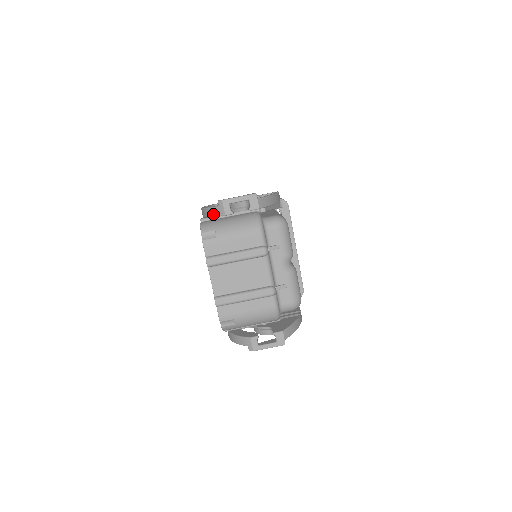
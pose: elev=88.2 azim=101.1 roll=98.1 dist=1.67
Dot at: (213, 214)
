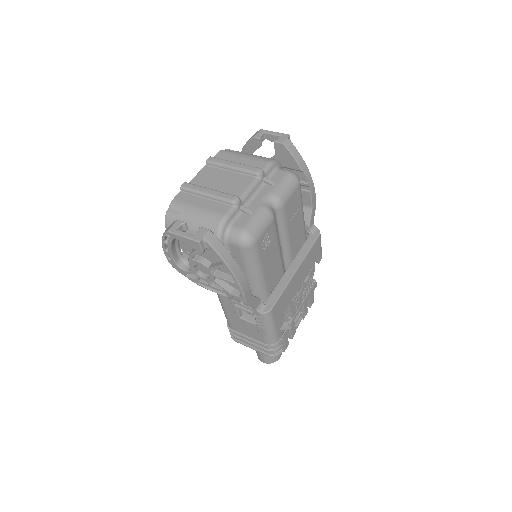
Dot at: (247, 142)
